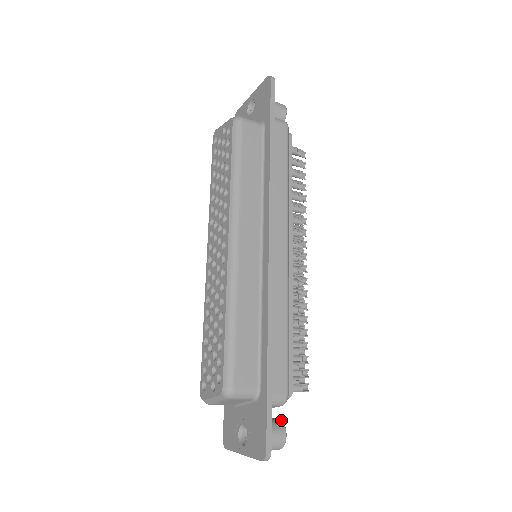
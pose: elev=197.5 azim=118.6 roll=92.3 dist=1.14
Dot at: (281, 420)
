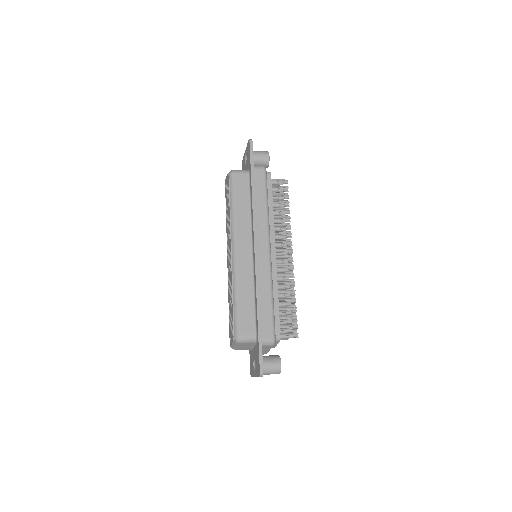
Dot at: (279, 356)
